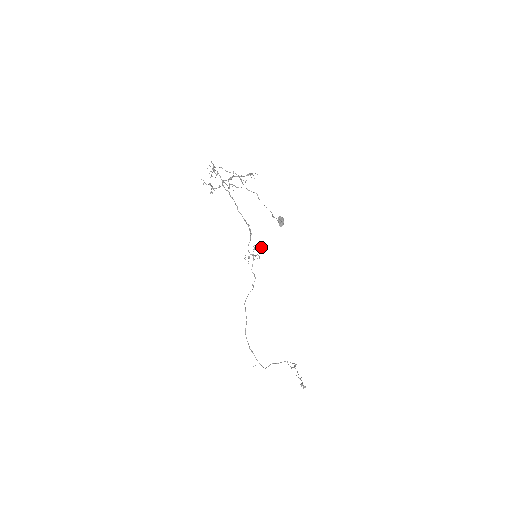
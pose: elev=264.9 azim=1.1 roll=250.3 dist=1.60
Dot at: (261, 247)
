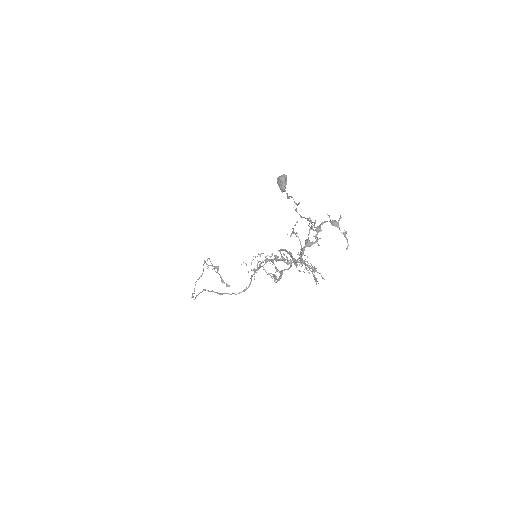
Dot at: occluded
